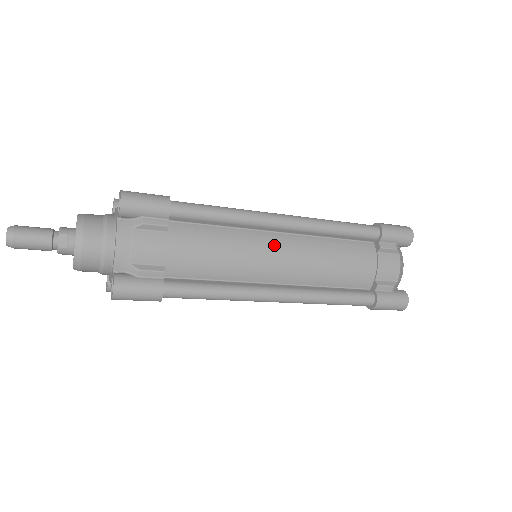
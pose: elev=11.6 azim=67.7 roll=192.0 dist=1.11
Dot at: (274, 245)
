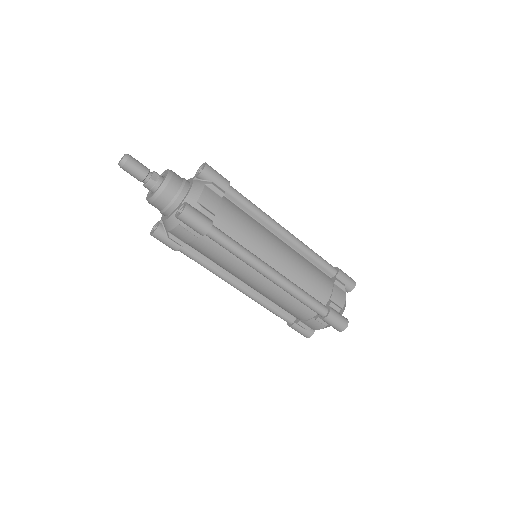
Dot at: (277, 242)
